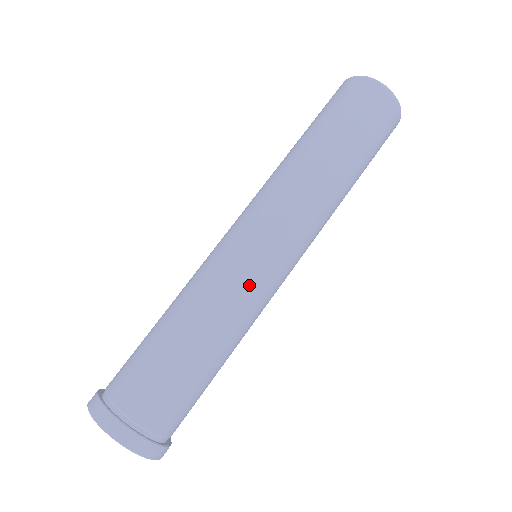
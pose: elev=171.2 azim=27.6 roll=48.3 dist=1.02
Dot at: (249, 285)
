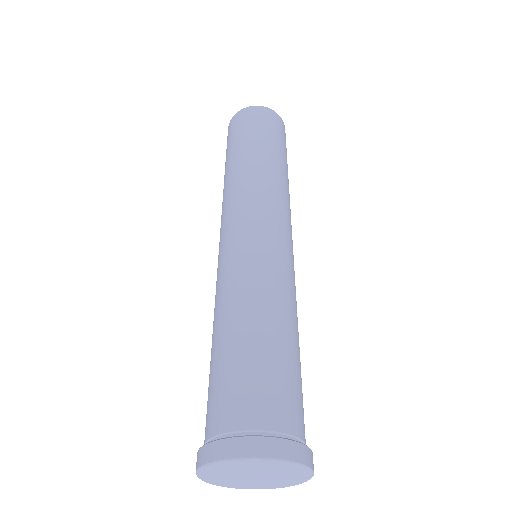
Dot at: (285, 265)
